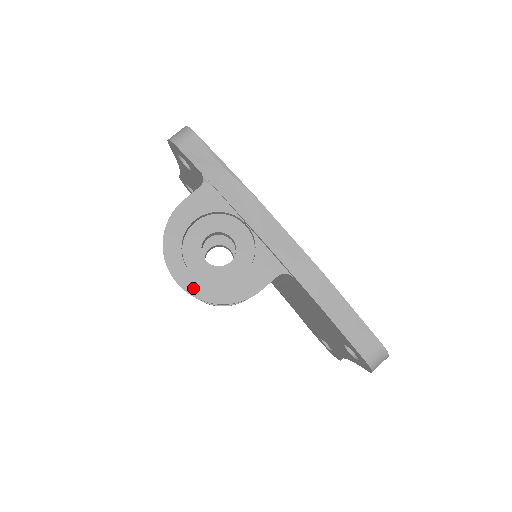
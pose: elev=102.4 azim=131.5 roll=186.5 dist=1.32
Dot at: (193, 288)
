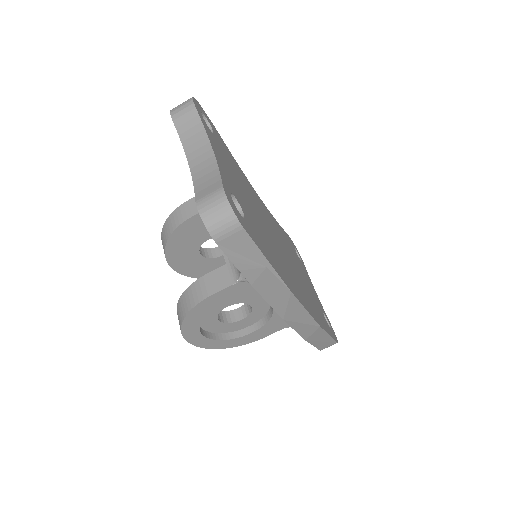
Dot at: (204, 344)
